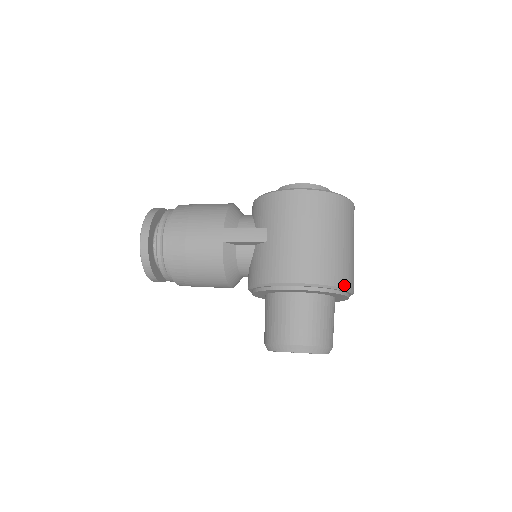
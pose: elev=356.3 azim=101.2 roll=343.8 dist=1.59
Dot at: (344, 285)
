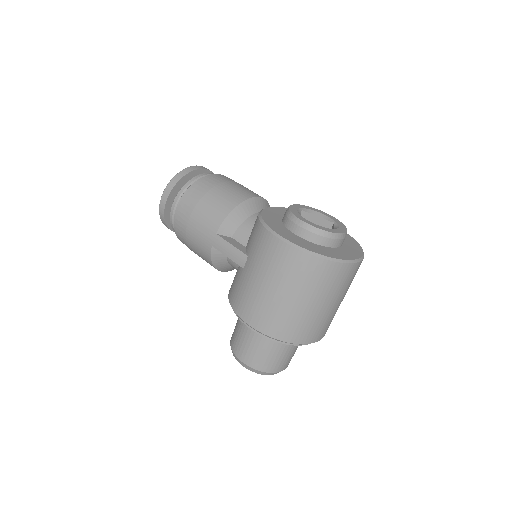
Dot at: (296, 341)
